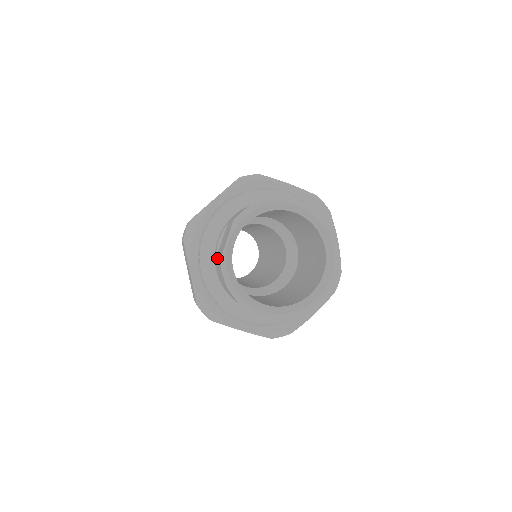
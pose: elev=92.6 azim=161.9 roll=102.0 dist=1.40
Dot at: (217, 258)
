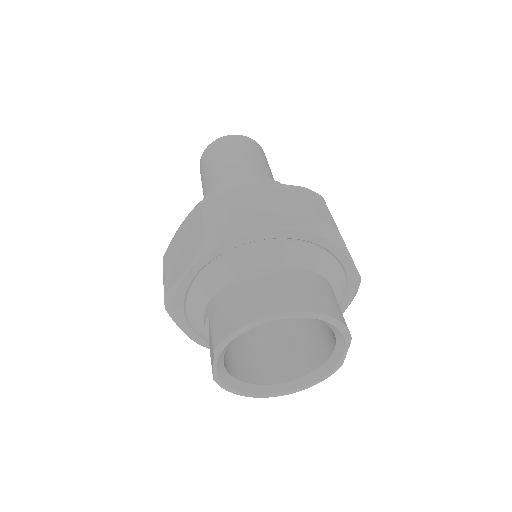
Dot at: (210, 354)
